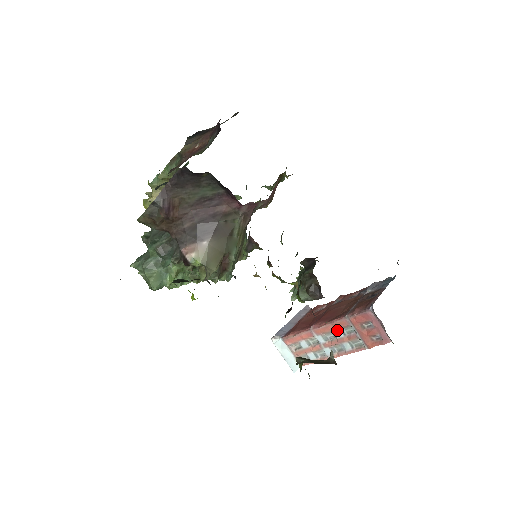
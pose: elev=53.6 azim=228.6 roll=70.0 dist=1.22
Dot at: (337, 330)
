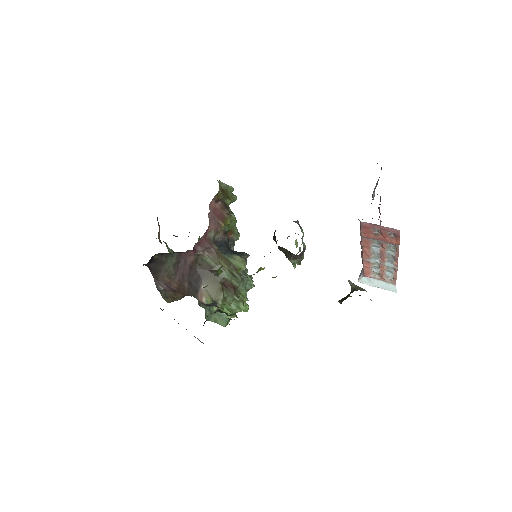
Dot at: (371, 248)
